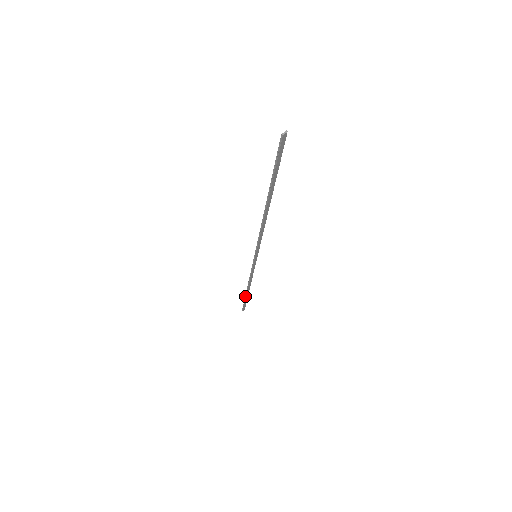
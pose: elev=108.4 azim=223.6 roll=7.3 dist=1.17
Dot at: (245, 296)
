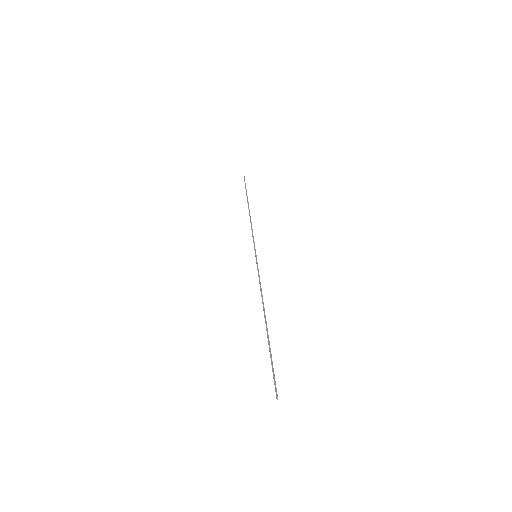
Dot at: occluded
